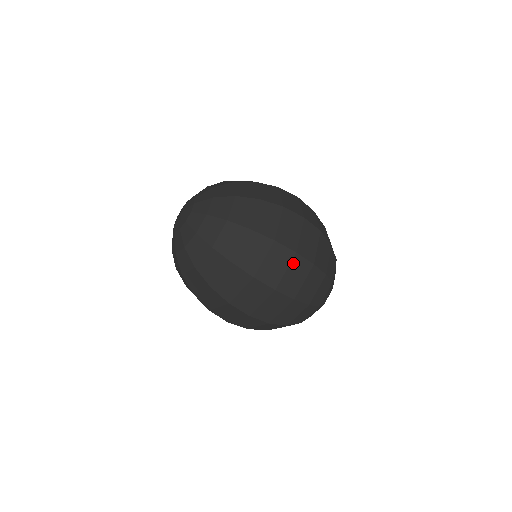
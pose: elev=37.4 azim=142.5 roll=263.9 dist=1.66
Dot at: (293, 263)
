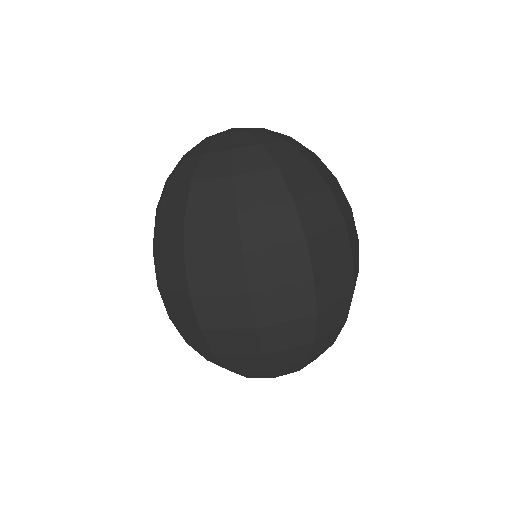
Dot at: (344, 266)
